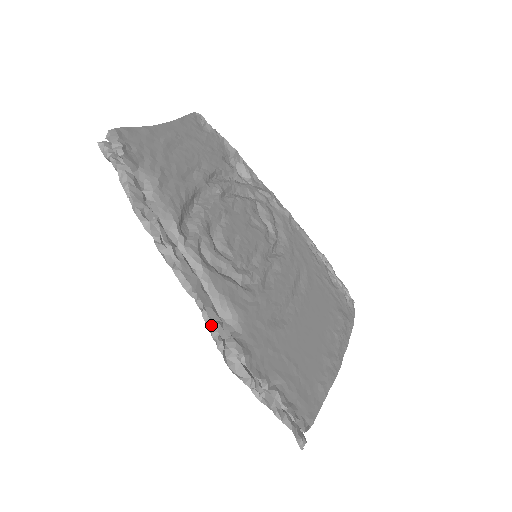
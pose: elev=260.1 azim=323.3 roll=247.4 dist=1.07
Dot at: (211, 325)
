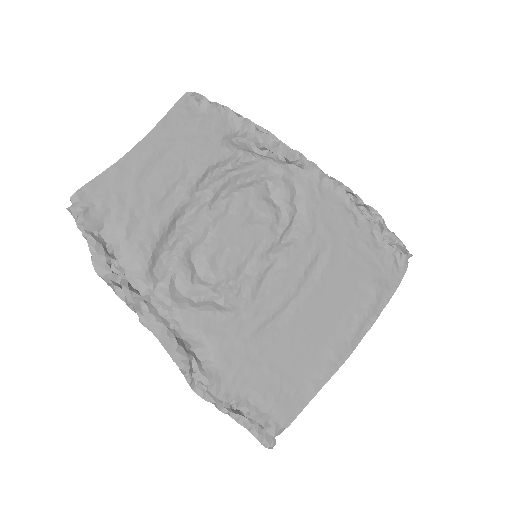
Dot at: (178, 364)
